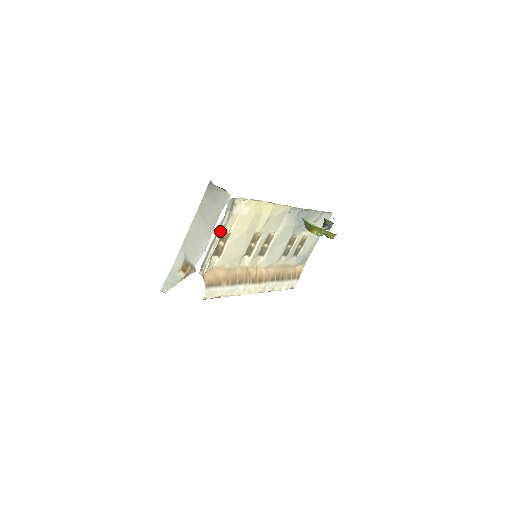
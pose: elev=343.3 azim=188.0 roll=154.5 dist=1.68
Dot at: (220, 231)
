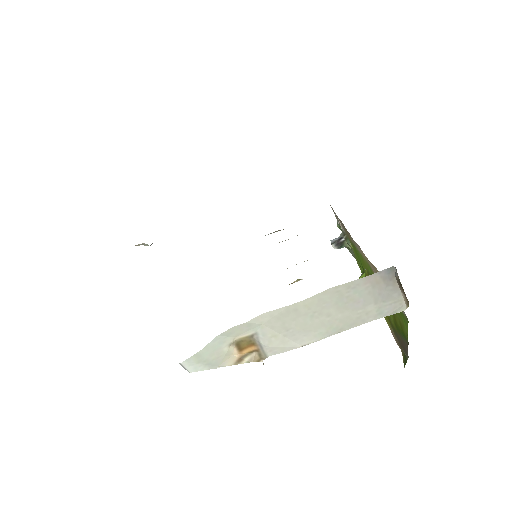
Dot at: occluded
